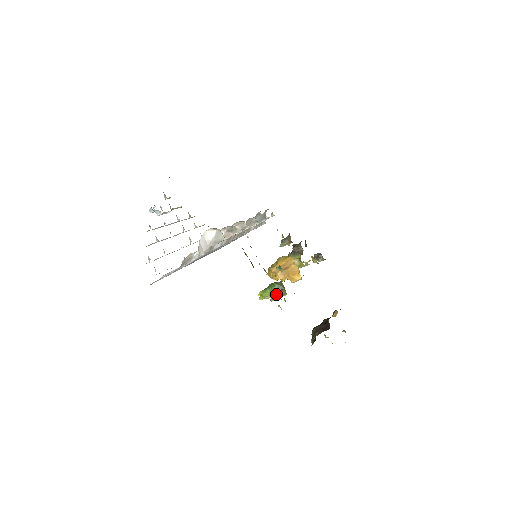
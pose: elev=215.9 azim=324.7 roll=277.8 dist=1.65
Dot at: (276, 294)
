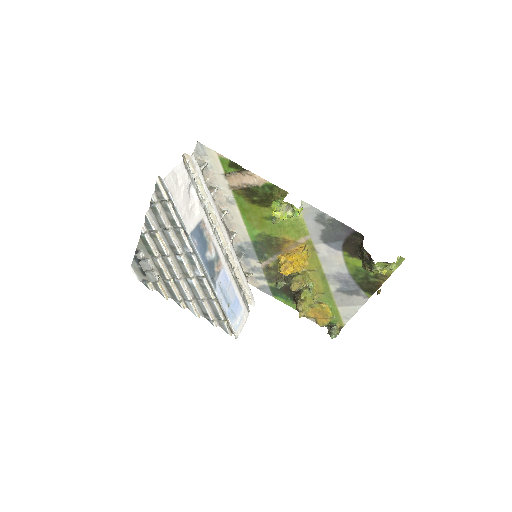
Dot at: (281, 200)
